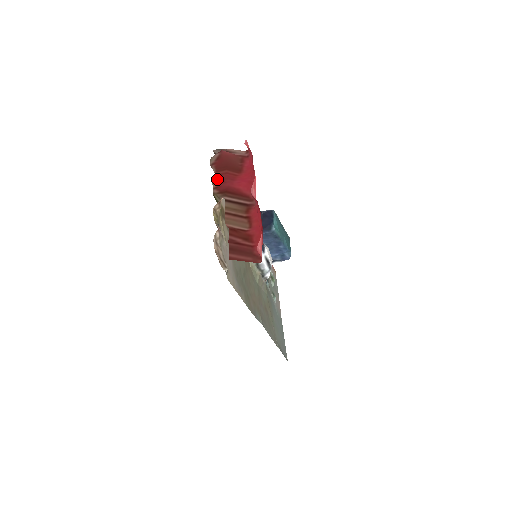
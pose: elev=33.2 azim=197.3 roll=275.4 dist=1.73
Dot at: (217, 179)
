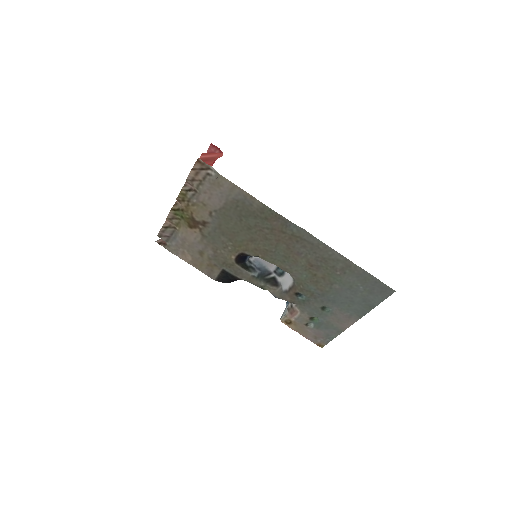
Dot at: occluded
